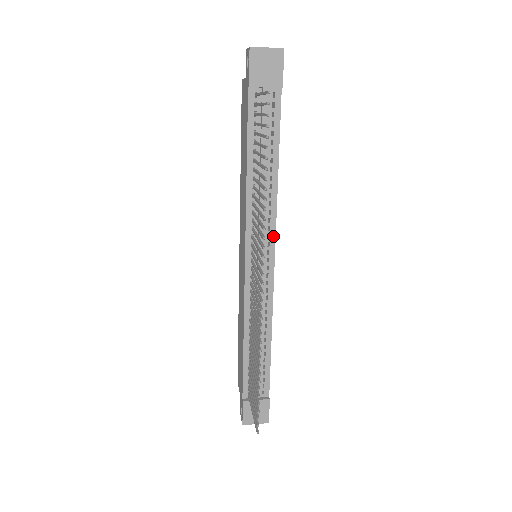
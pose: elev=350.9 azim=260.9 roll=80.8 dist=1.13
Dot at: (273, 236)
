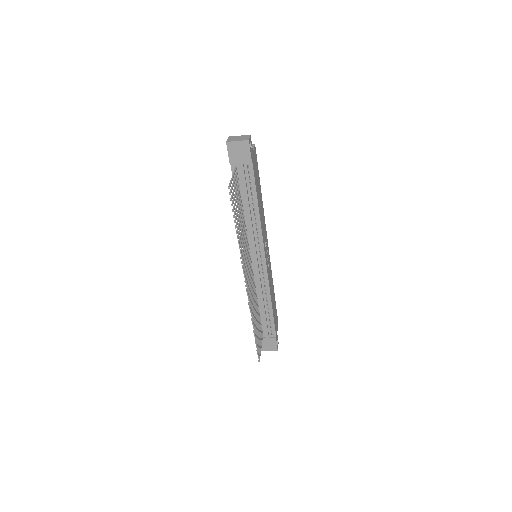
Dot at: (262, 247)
